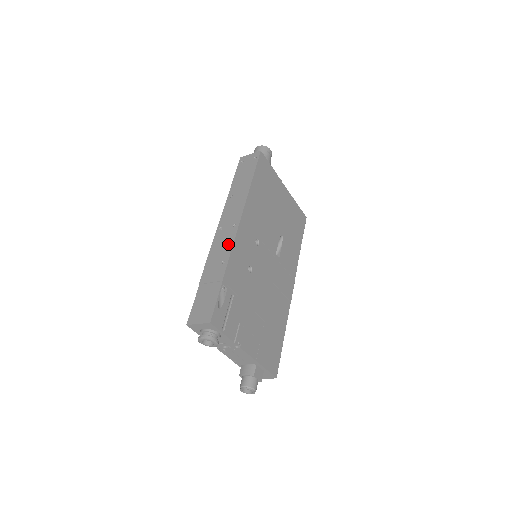
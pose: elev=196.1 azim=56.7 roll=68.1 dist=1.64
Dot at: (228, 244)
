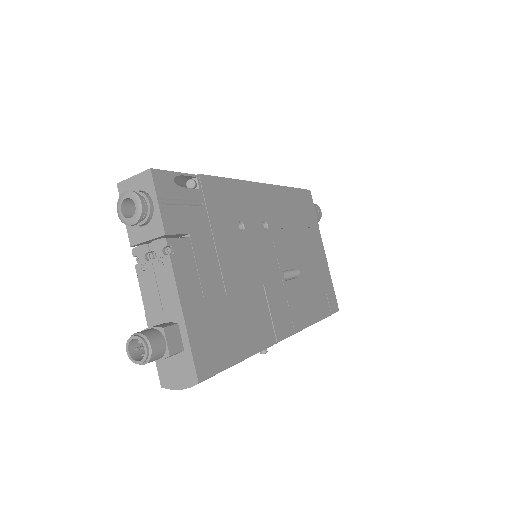
Dot at: occluded
